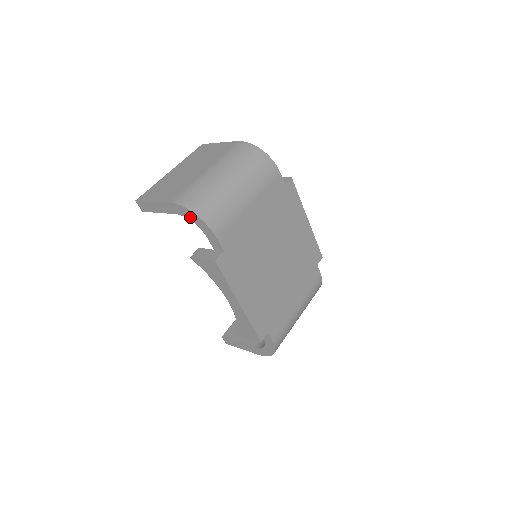
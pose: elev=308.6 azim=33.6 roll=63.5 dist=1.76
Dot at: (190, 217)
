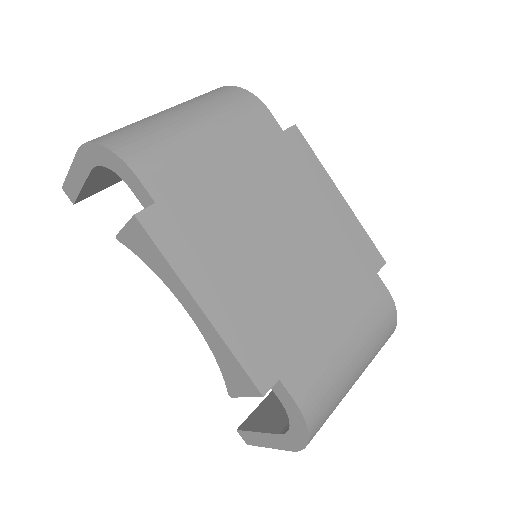
Dot at: (101, 159)
